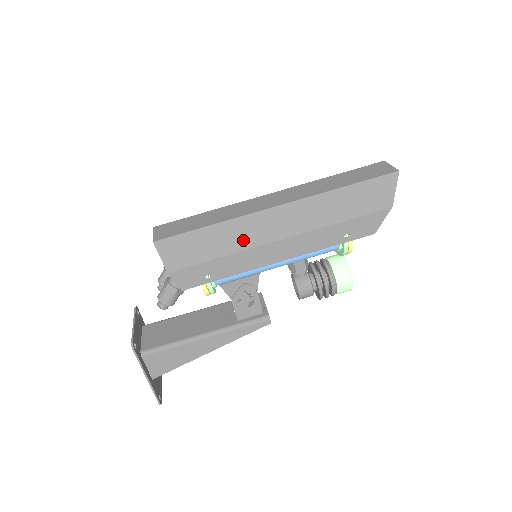
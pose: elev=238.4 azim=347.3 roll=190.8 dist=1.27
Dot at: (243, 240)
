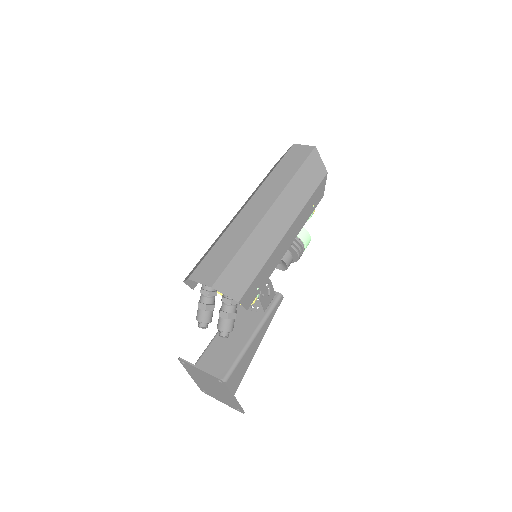
Dot at: (267, 246)
